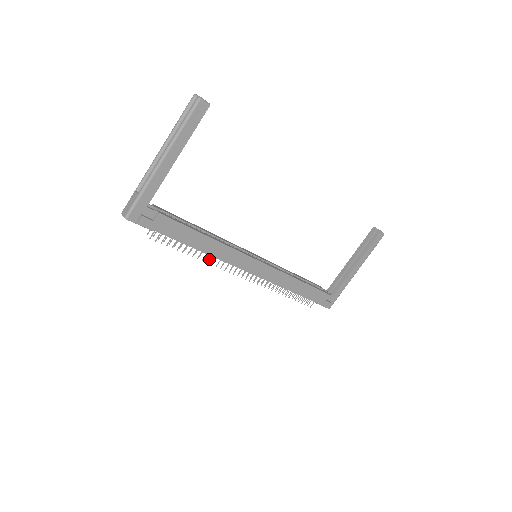
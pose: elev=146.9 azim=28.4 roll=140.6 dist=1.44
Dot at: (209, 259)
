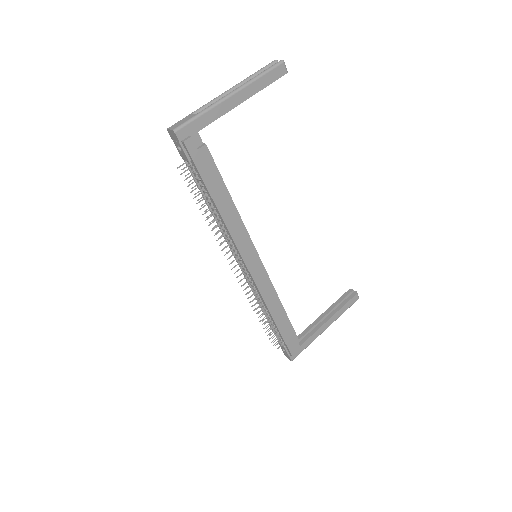
Dot at: (219, 230)
